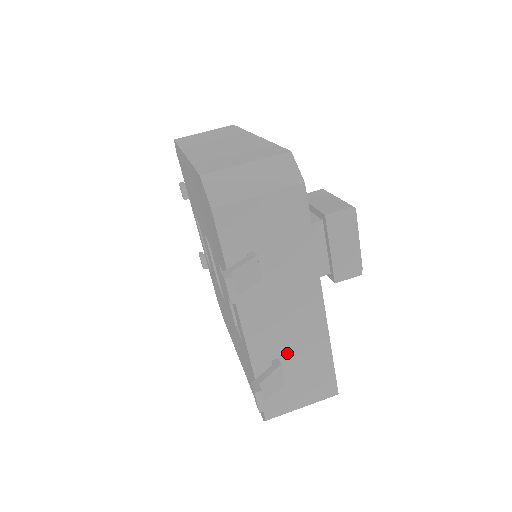
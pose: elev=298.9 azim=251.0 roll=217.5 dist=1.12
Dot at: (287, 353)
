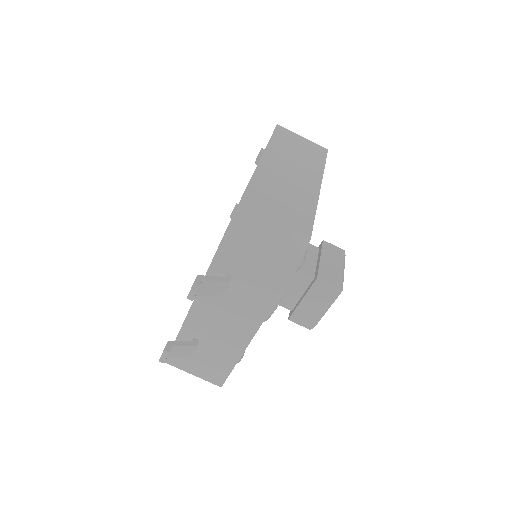
Dot at: (208, 342)
